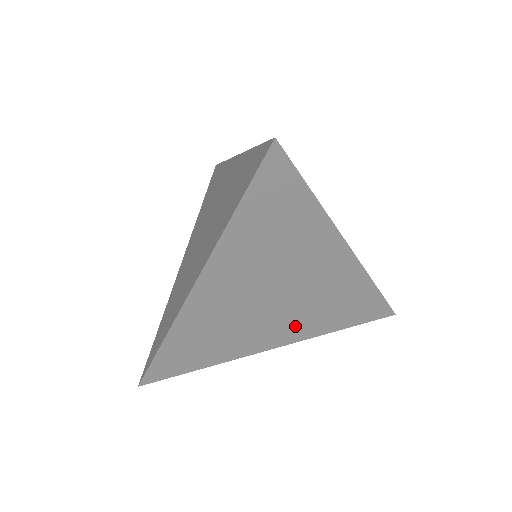
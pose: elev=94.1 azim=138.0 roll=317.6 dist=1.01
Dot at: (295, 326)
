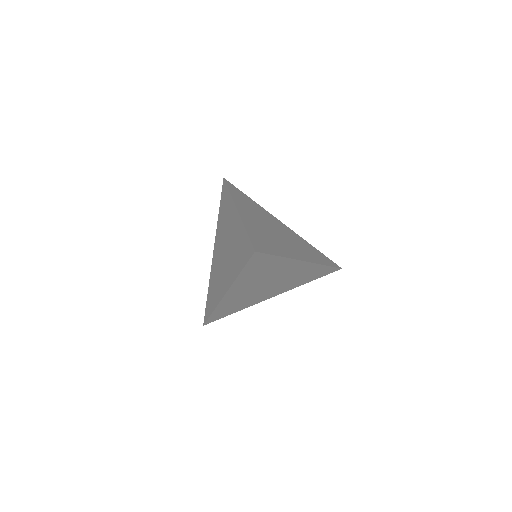
Dot at: (282, 288)
